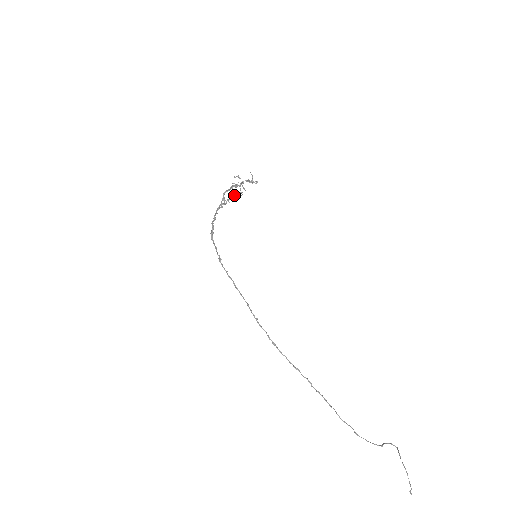
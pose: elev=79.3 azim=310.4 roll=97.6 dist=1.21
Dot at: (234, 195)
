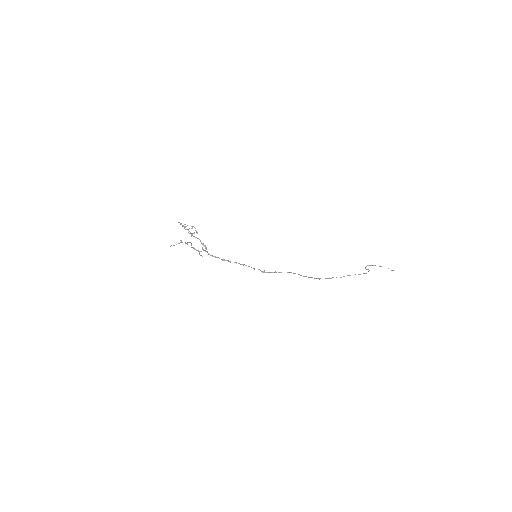
Dot at: (191, 243)
